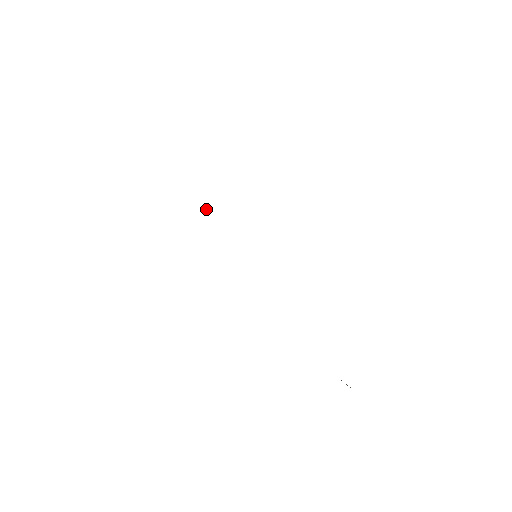
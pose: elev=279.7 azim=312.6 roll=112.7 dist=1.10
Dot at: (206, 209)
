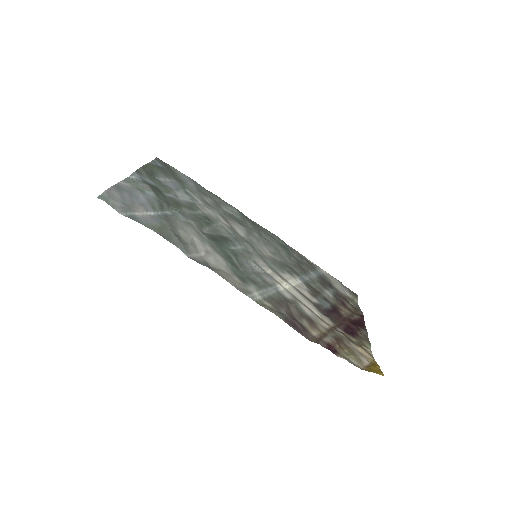
Dot at: (208, 221)
